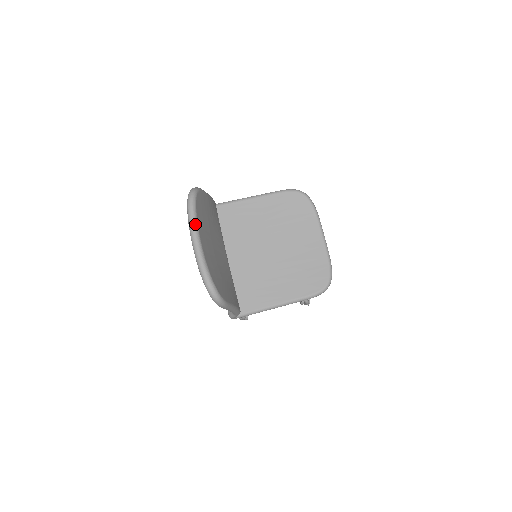
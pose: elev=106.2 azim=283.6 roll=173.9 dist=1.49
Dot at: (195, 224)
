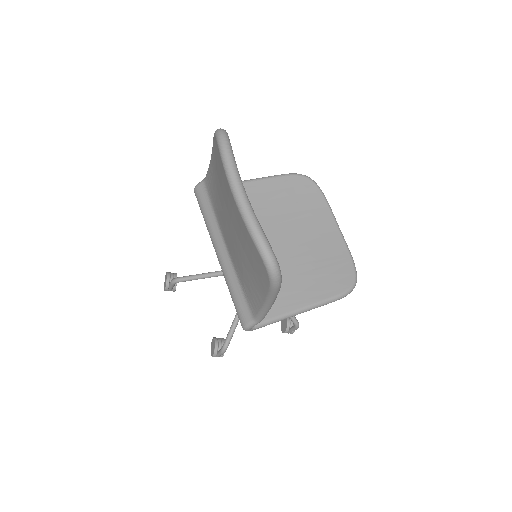
Dot at: (235, 167)
